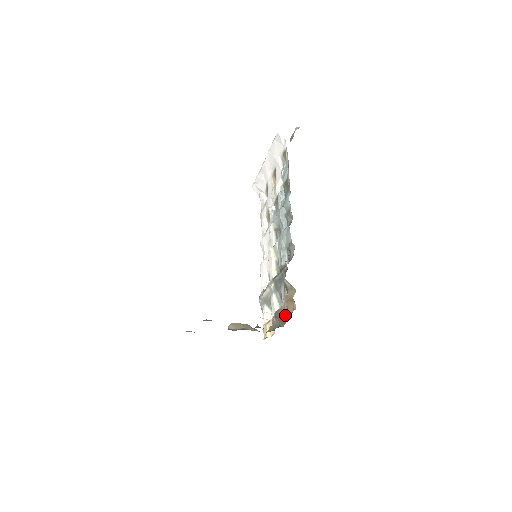
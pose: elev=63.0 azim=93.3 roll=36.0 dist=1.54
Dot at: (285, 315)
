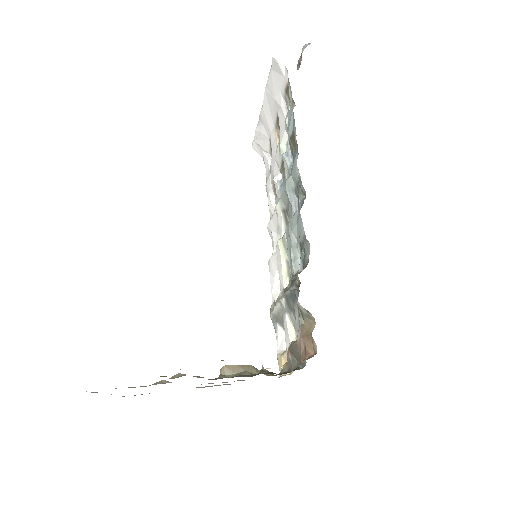
Dot at: (302, 357)
